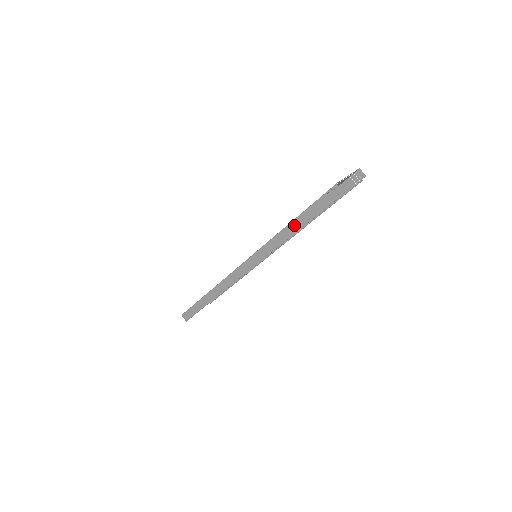
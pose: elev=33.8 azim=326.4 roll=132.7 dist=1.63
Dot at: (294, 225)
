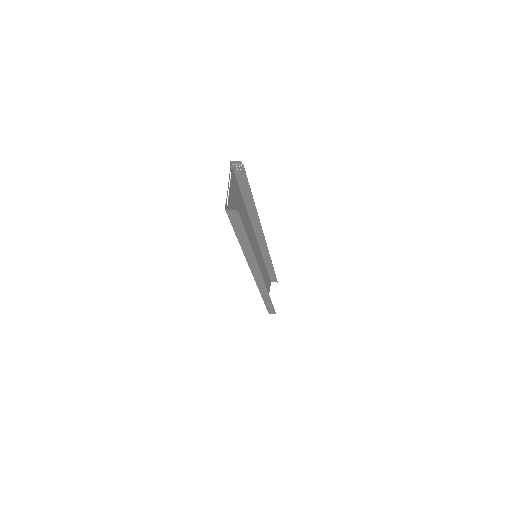
Dot at: (243, 242)
